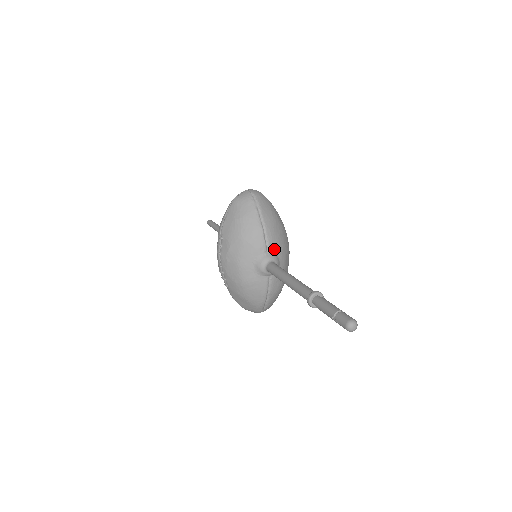
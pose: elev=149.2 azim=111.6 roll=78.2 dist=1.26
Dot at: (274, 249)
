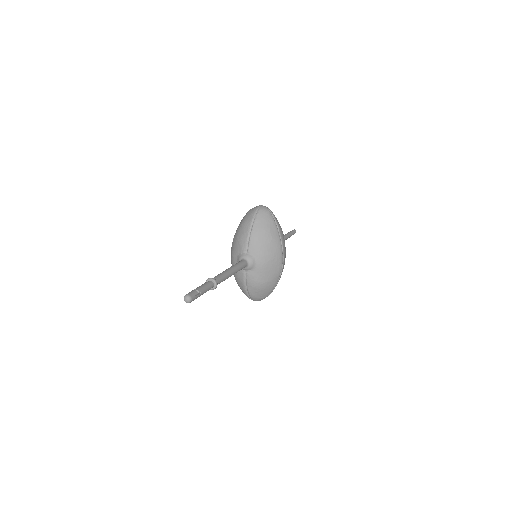
Dot at: (253, 252)
